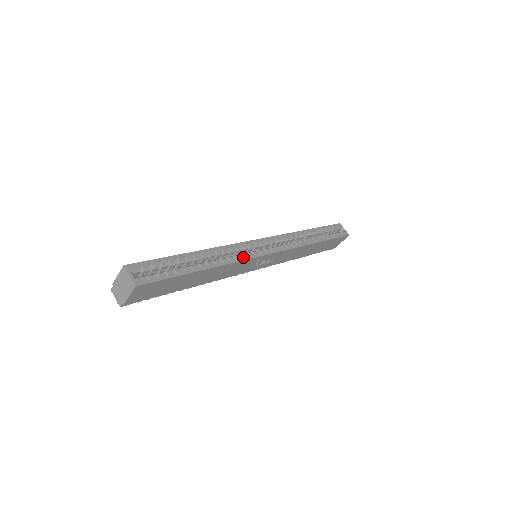
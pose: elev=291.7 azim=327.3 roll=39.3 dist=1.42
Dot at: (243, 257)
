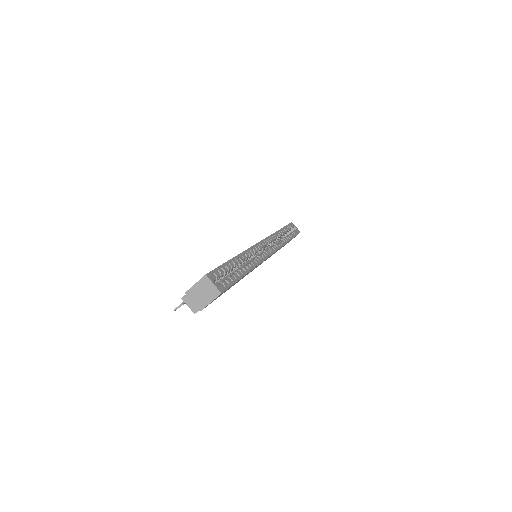
Dot at: (261, 258)
